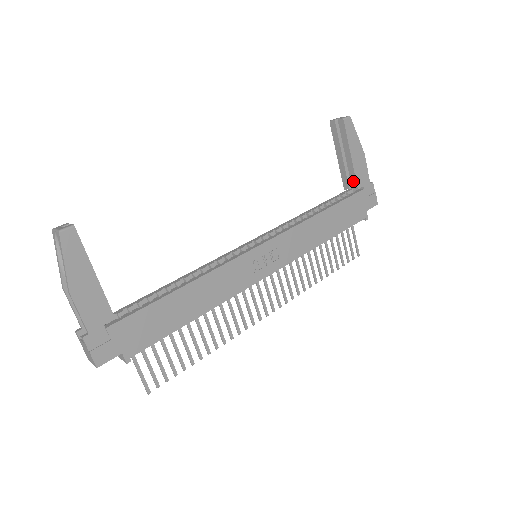
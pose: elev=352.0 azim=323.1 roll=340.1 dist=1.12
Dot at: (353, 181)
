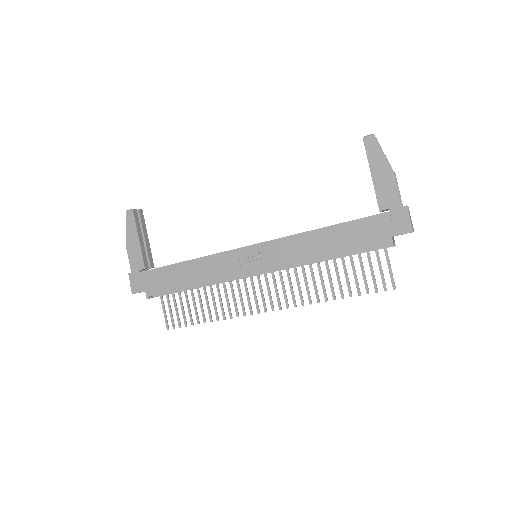
Dot at: (378, 202)
